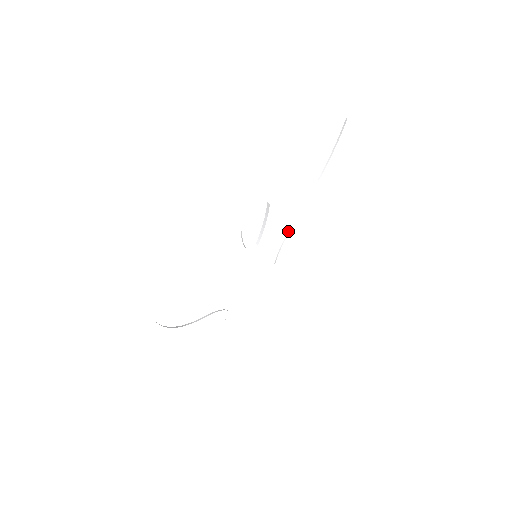
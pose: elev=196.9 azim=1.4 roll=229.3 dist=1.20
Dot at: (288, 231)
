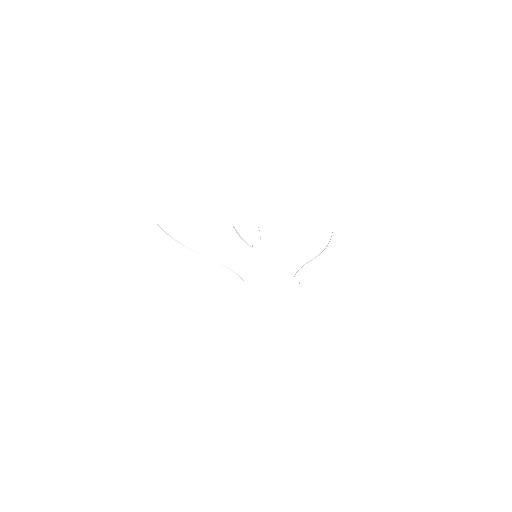
Dot at: occluded
